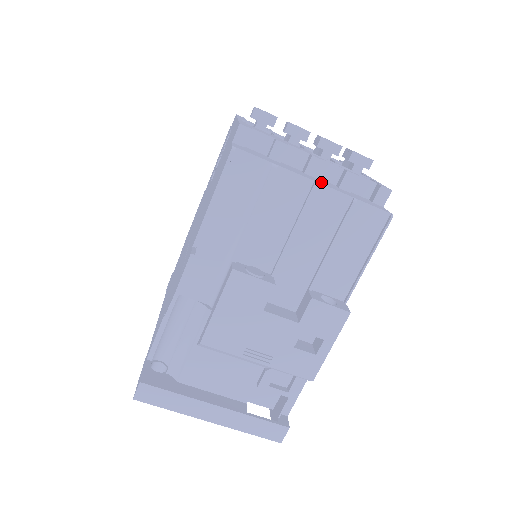
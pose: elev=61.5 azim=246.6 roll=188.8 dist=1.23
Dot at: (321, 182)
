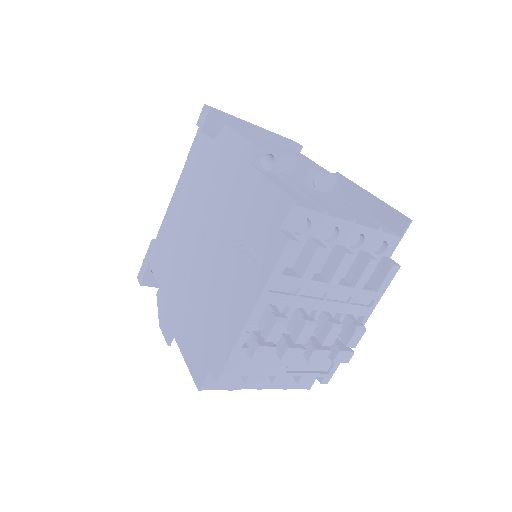
Dot at: (269, 382)
